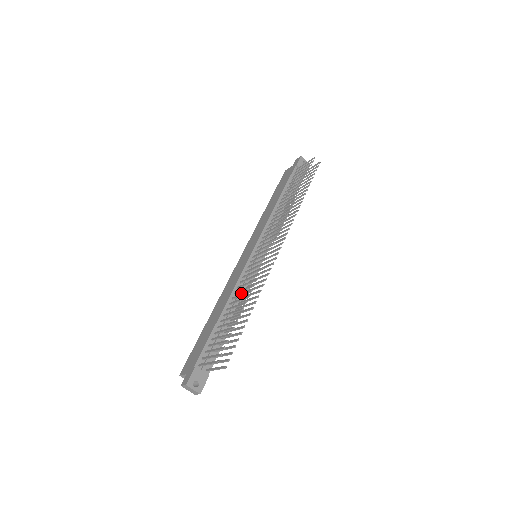
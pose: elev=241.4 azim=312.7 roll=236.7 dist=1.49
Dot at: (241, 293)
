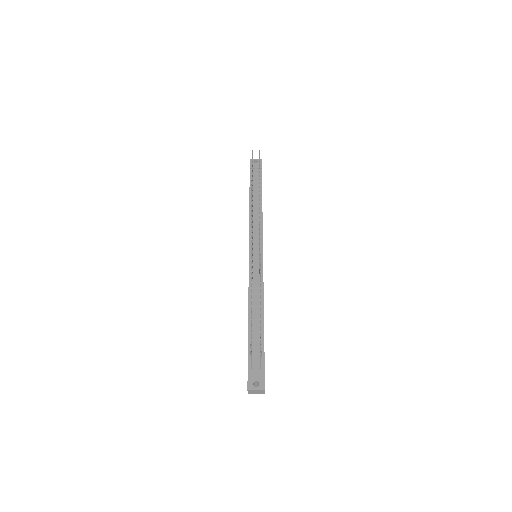
Dot at: (256, 291)
